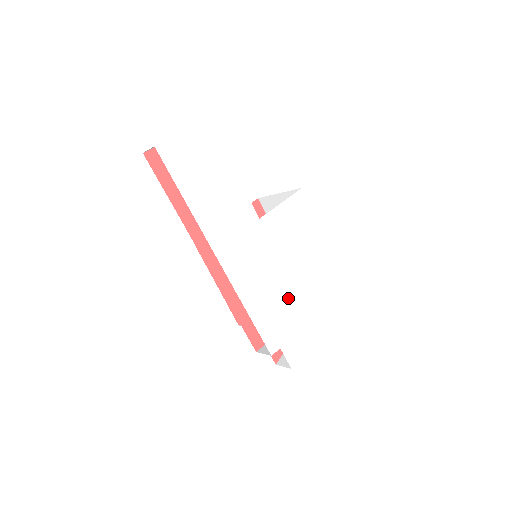
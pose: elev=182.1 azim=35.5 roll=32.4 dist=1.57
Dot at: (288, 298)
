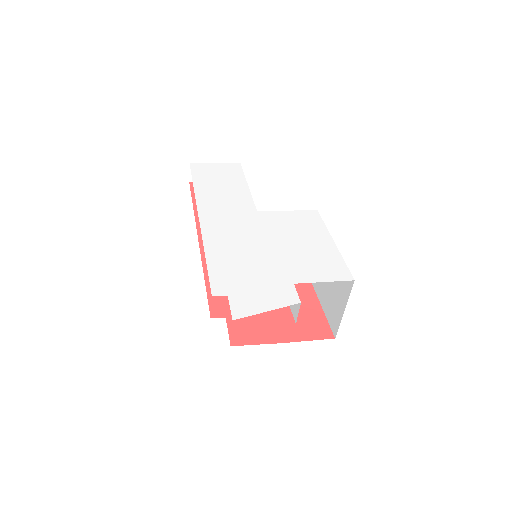
Dot at: (262, 265)
